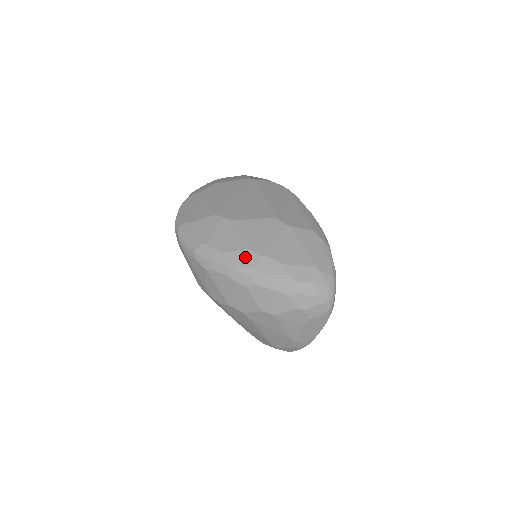
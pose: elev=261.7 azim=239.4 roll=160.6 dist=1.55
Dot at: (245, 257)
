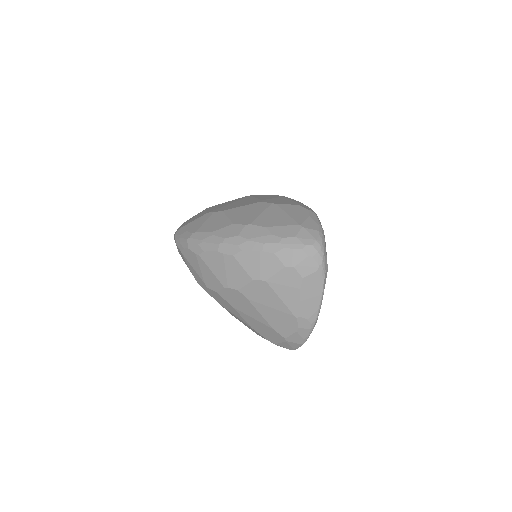
Dot at: (230, 230)
